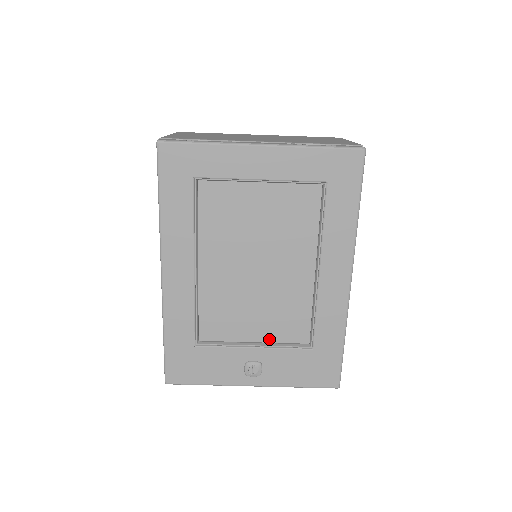
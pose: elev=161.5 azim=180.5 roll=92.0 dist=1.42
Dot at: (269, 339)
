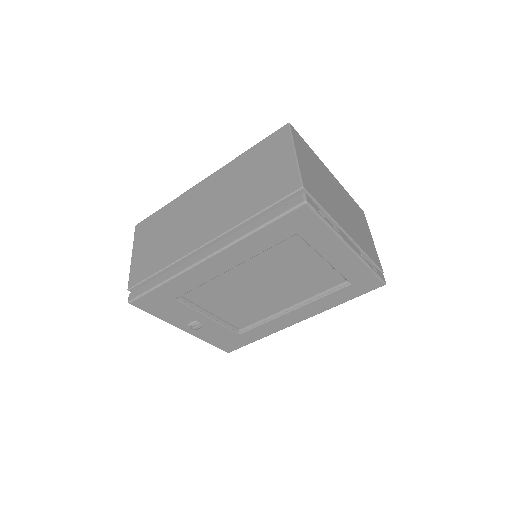
Dot at: (222, 316)
